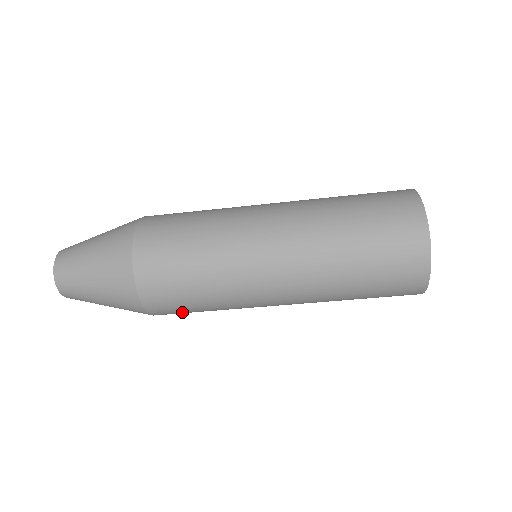
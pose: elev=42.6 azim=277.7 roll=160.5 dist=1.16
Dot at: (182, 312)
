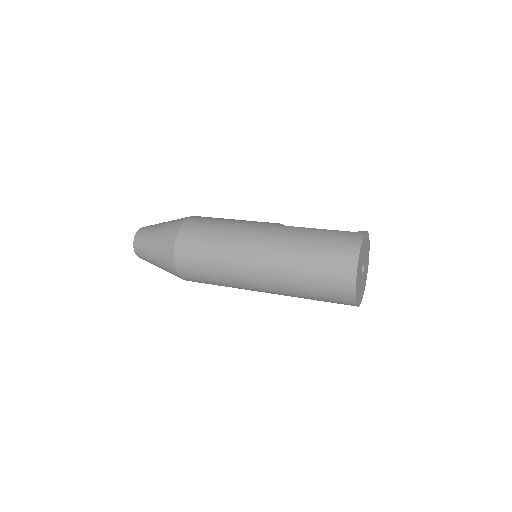
Dot at: occluded
